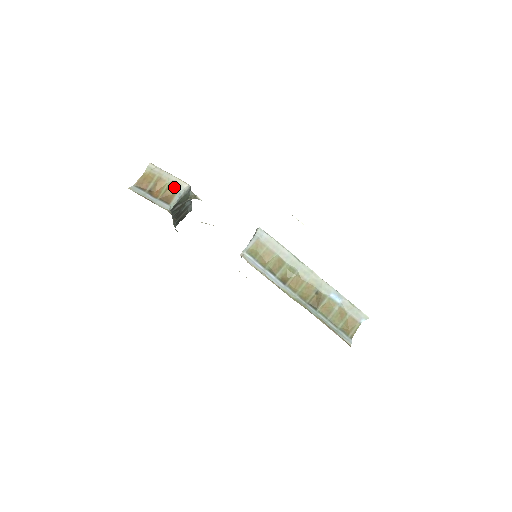
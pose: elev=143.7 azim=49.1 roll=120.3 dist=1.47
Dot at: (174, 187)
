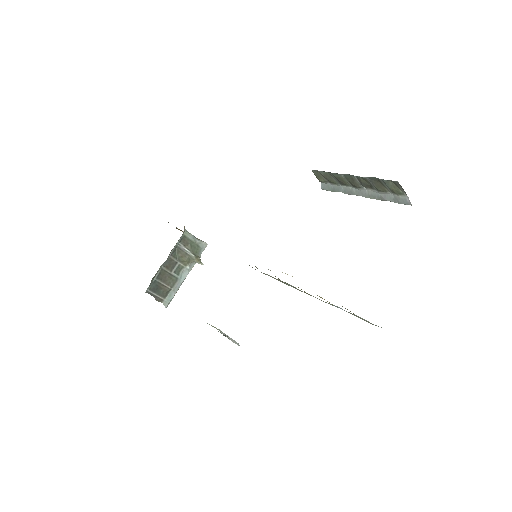
Dot at: occluded
